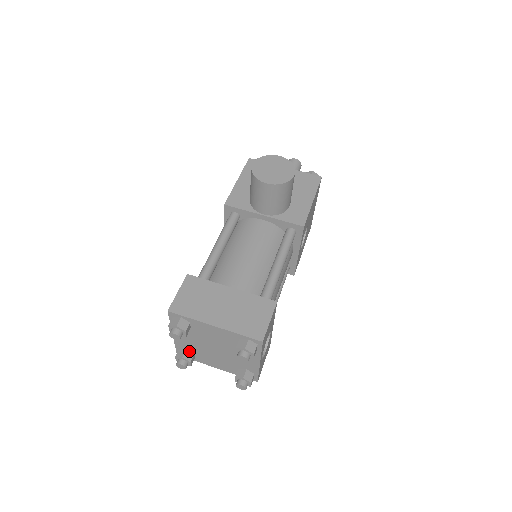
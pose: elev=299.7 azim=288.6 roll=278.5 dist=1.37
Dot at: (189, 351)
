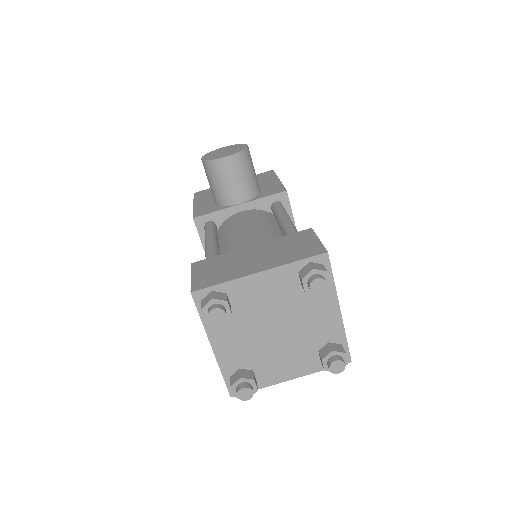
Dot at: (244, 370)
